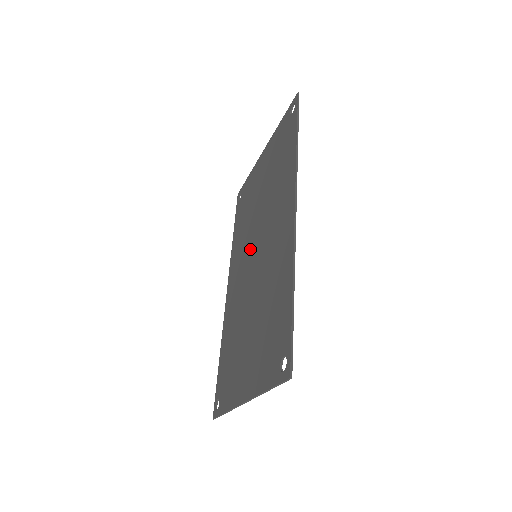
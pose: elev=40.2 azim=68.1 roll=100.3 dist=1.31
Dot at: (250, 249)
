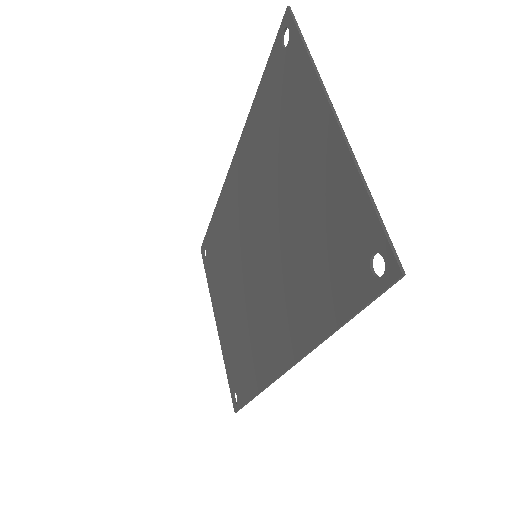
Dot at: (255, 226)
